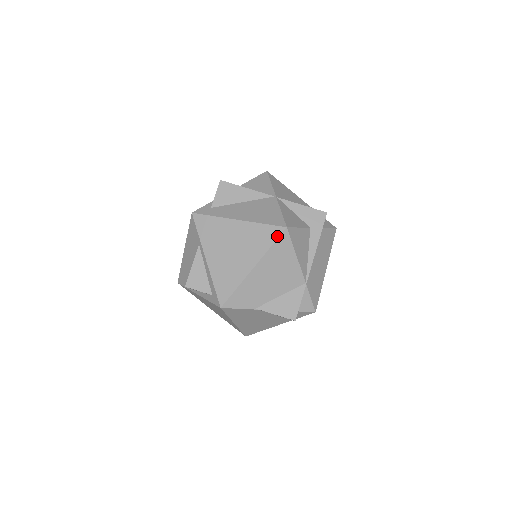
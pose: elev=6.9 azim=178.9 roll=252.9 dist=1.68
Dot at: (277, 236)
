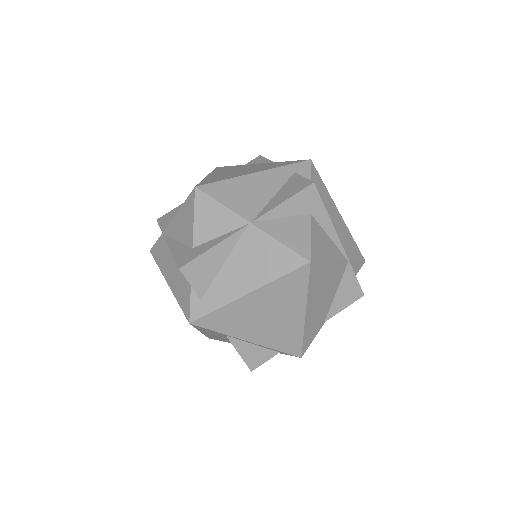
Dot at: (307, 276)
